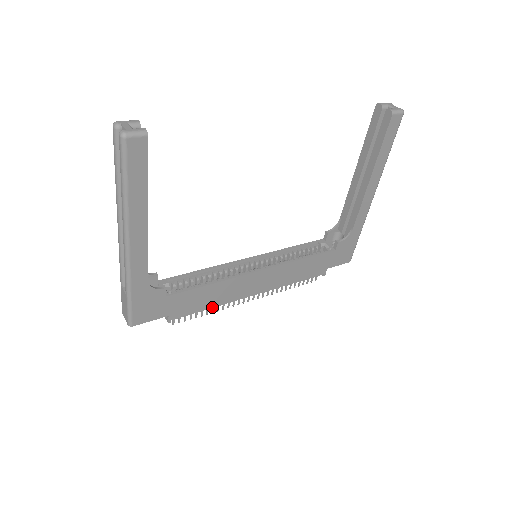
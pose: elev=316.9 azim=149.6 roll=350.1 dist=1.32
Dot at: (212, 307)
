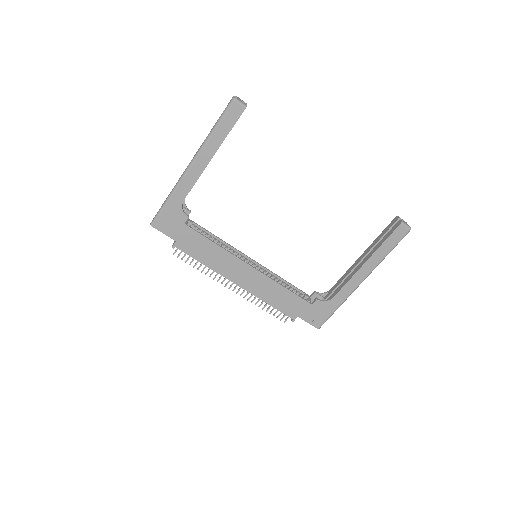
Dot at: (204, 264)
